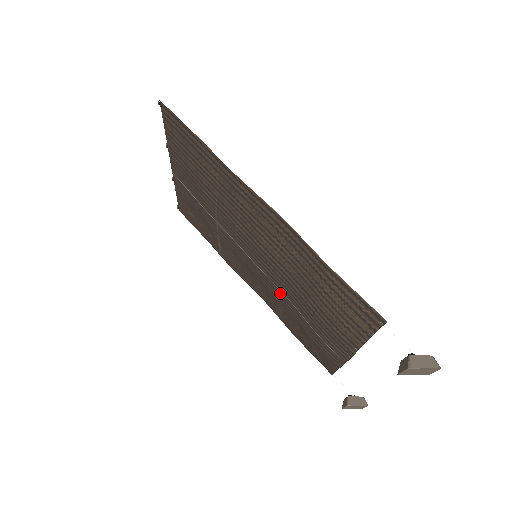
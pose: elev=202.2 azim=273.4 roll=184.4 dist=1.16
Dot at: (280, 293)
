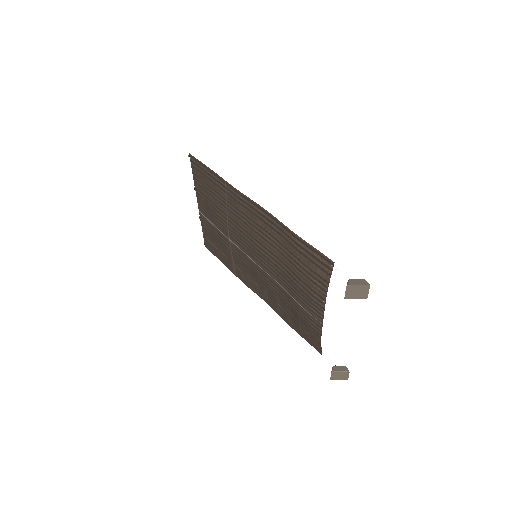
Dot at: (275, 283)
